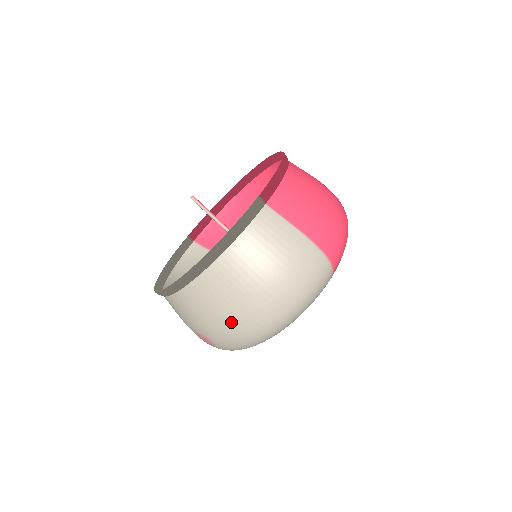
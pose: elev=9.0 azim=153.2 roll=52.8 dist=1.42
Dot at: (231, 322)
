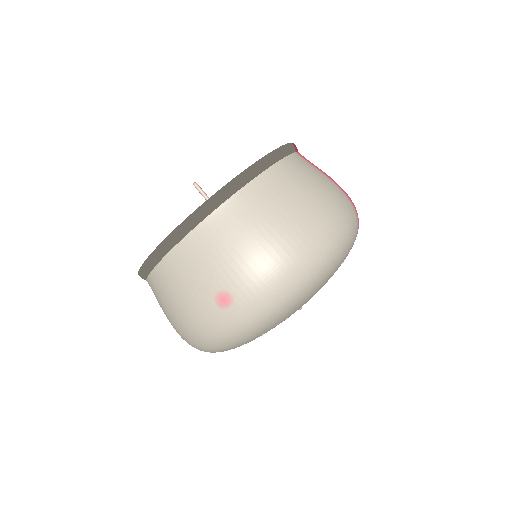
Dot at: (275, 245)
